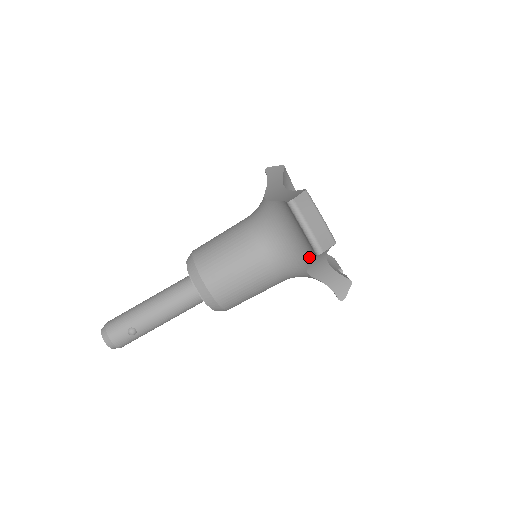
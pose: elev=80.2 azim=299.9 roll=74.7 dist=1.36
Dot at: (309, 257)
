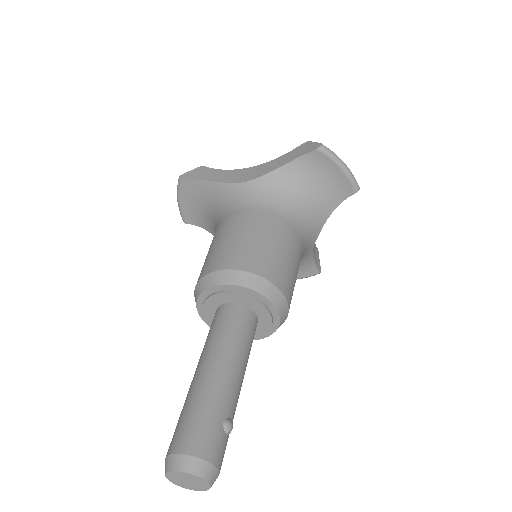
Dot at: (330, 212)
